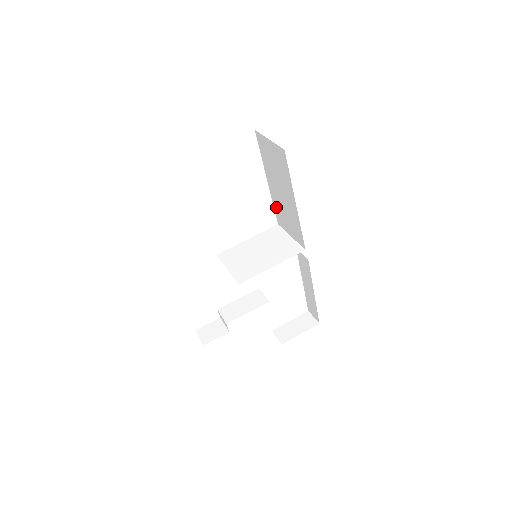
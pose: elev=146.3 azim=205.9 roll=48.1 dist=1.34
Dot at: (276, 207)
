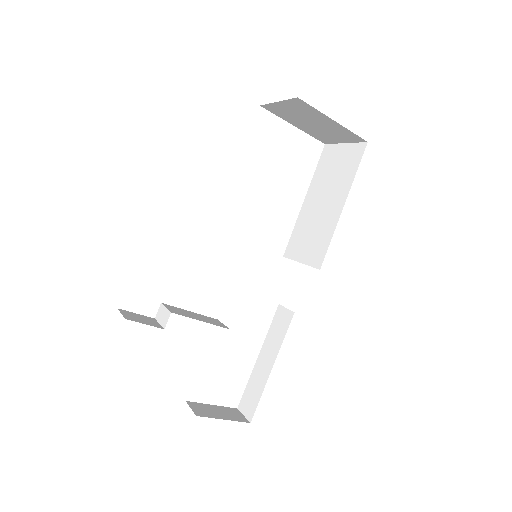
Dot at: (297, 231)
